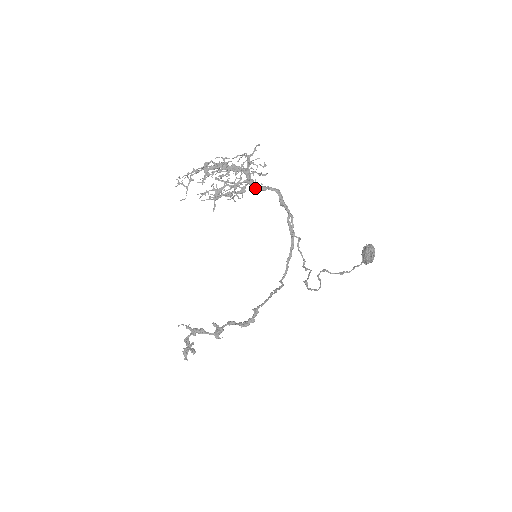
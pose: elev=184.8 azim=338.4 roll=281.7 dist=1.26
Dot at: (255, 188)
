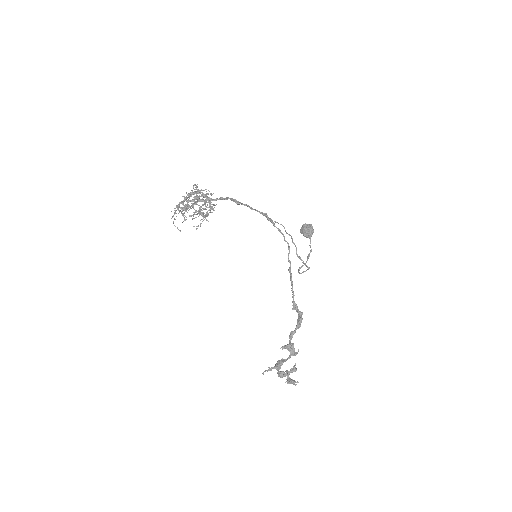
Dot at: (216, 200)
